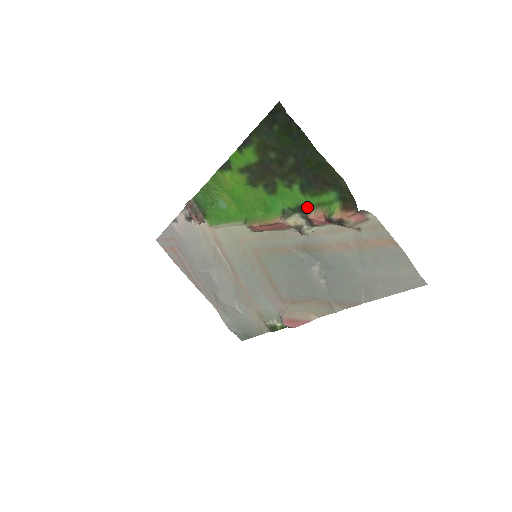
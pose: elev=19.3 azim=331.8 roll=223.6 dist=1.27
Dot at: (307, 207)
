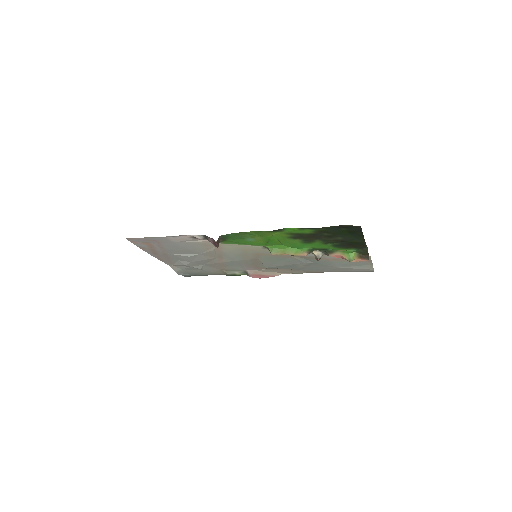
Dot at: (330, 251)
